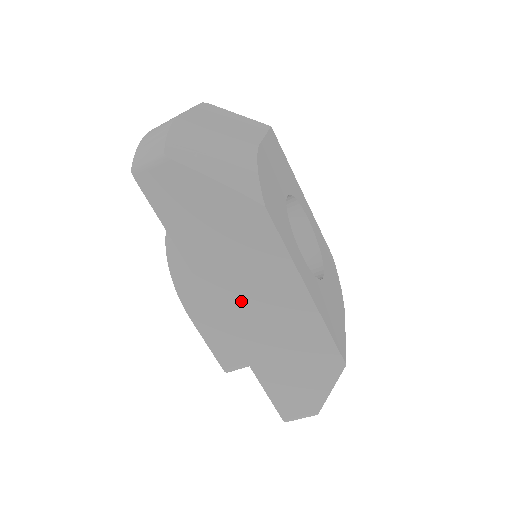
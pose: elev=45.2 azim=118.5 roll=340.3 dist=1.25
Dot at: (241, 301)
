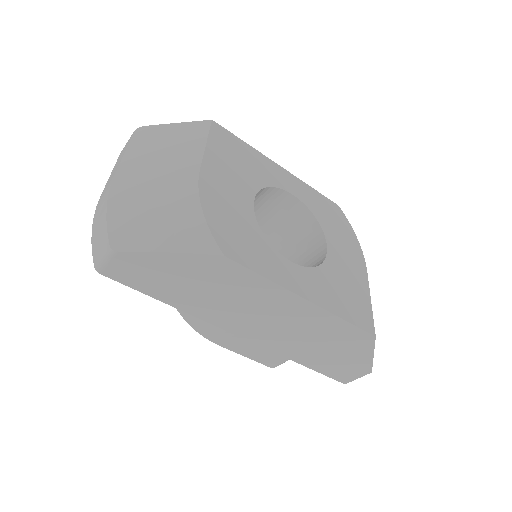
Dot at: (252, 323)
